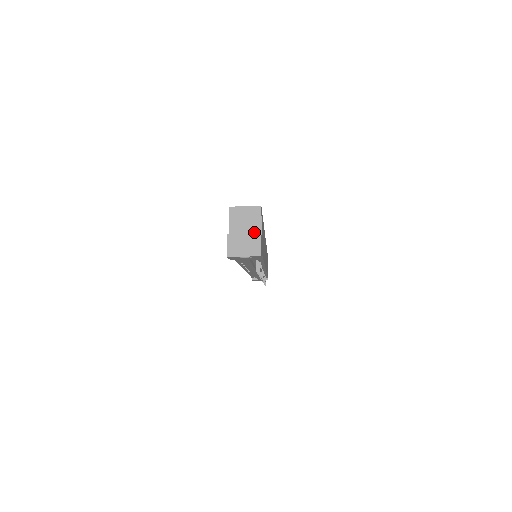
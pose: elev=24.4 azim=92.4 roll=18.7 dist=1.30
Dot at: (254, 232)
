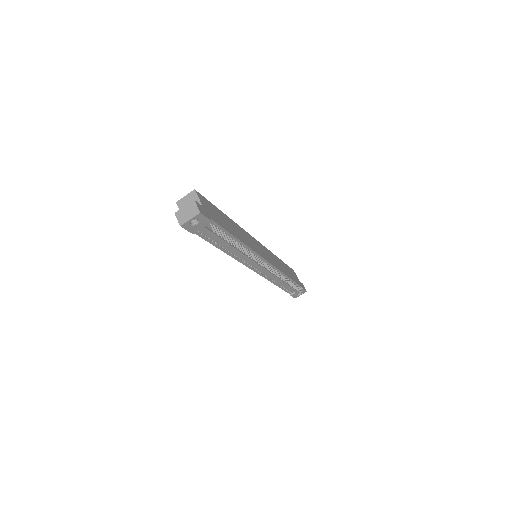
Dot at: occluded
